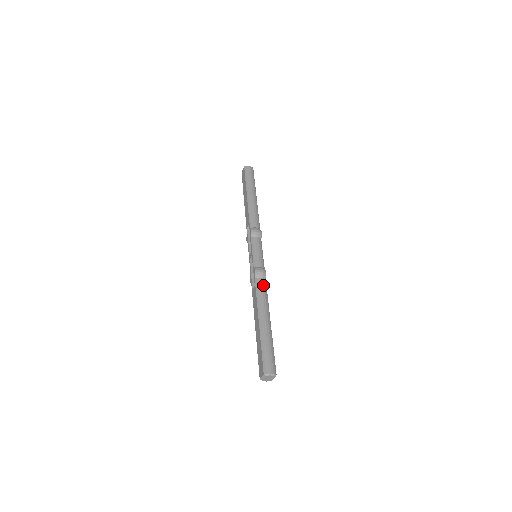
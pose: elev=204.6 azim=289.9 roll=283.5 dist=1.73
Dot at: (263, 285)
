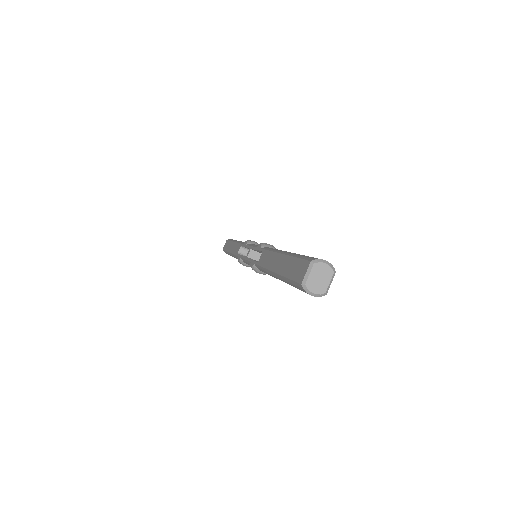
Dot at: occluded
